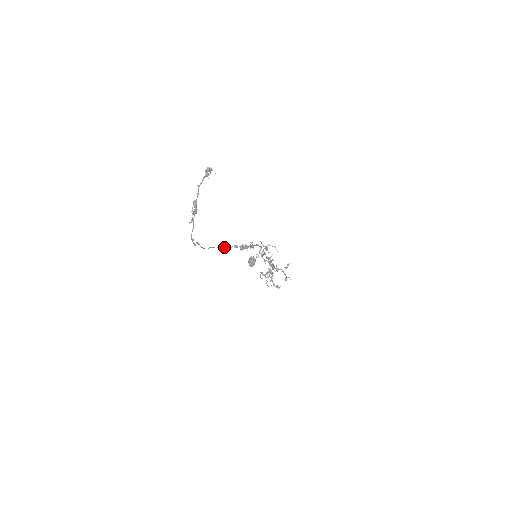
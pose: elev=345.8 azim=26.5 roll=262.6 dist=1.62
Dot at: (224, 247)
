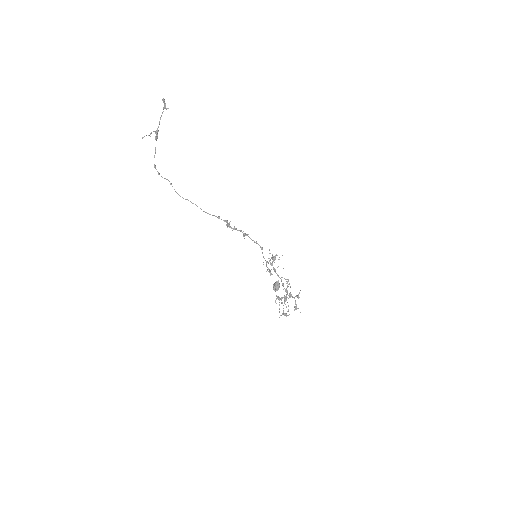
Dot at: occluded
